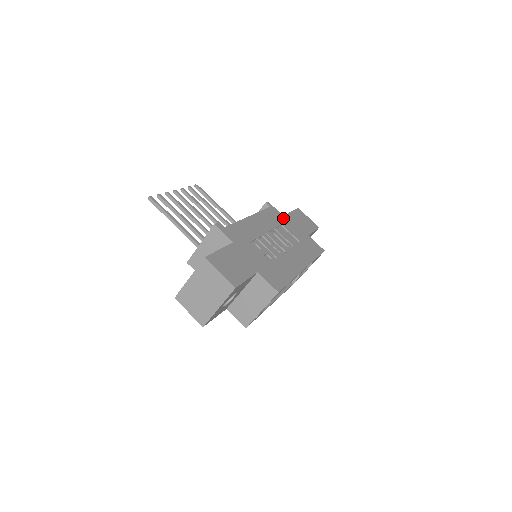
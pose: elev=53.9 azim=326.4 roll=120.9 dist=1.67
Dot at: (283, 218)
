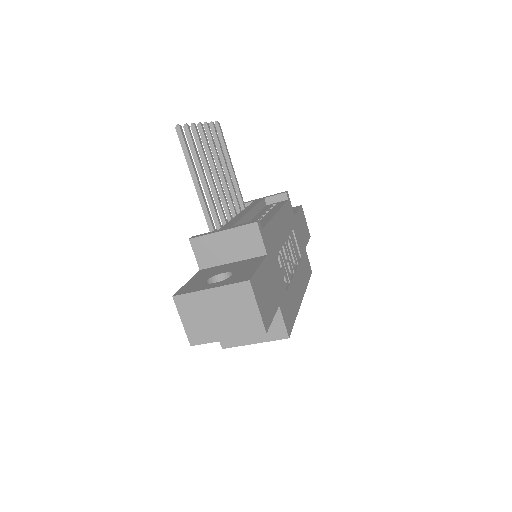
Dot at: (294, 219)
